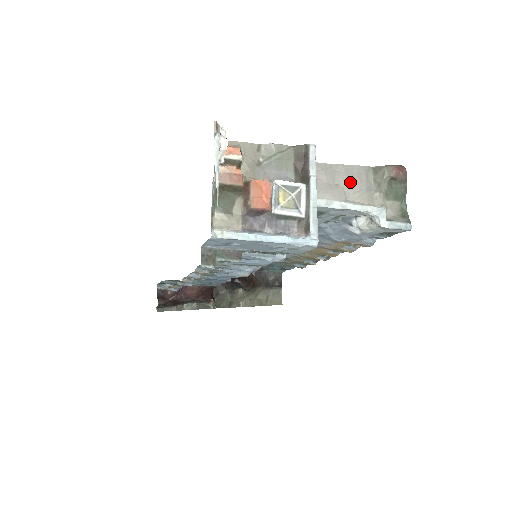
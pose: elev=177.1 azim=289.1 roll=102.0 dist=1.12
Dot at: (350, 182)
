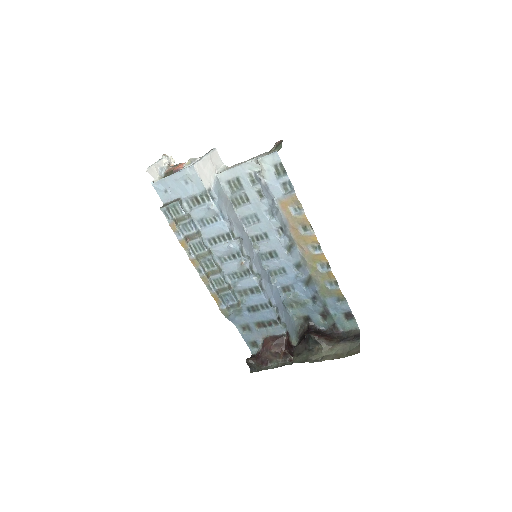
Dot at: occluded
